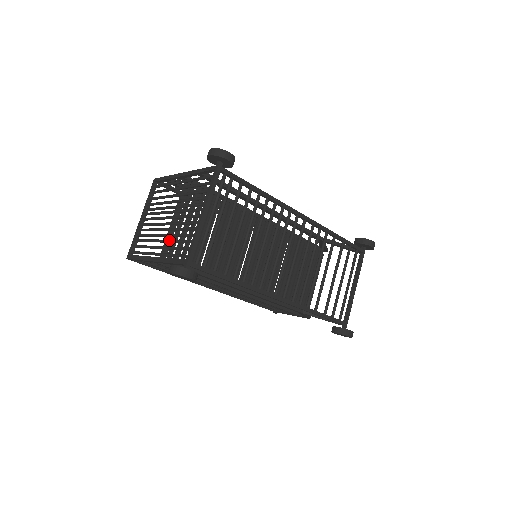
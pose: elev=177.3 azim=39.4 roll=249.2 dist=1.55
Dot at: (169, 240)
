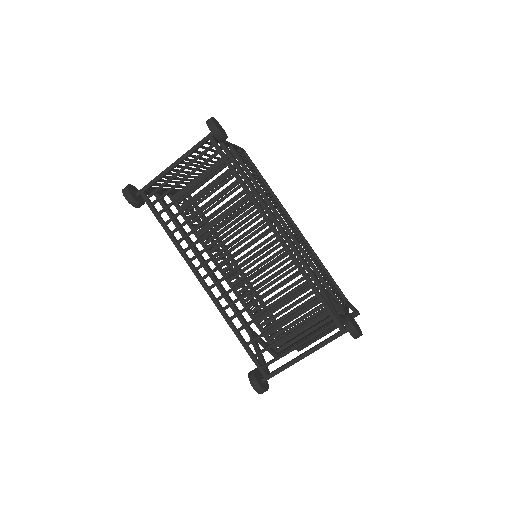
Dot at: occluded
